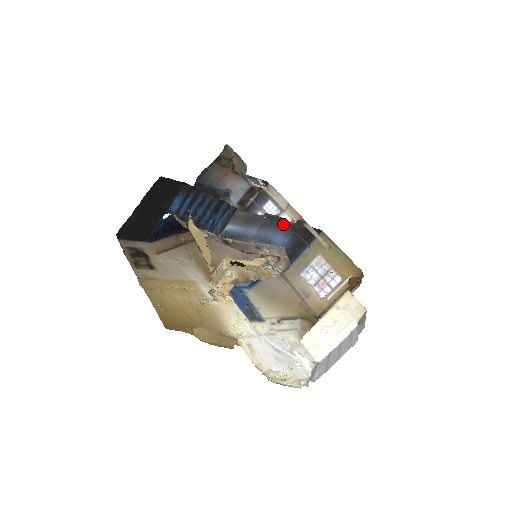
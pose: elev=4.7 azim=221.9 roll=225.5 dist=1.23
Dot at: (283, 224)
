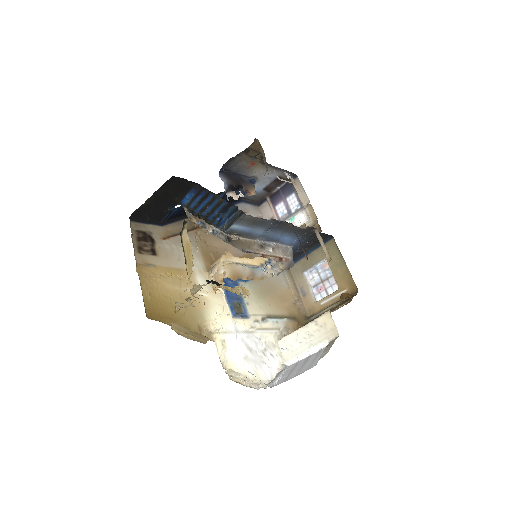
Dot at: (292, 228)
